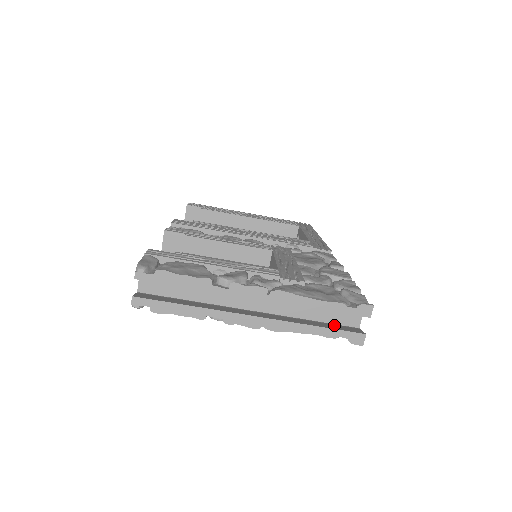
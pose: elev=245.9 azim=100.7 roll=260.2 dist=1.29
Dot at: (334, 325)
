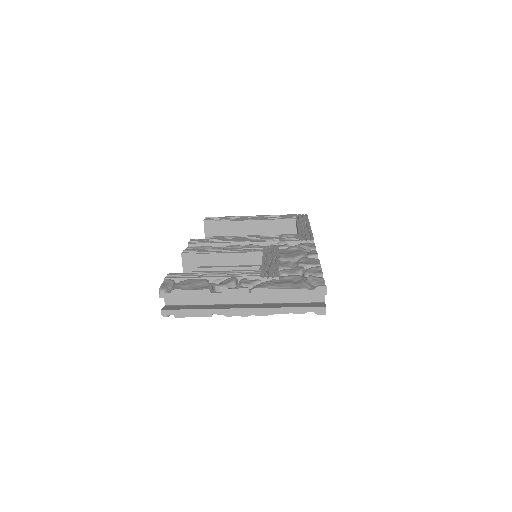
Dot at: (305, 303)
